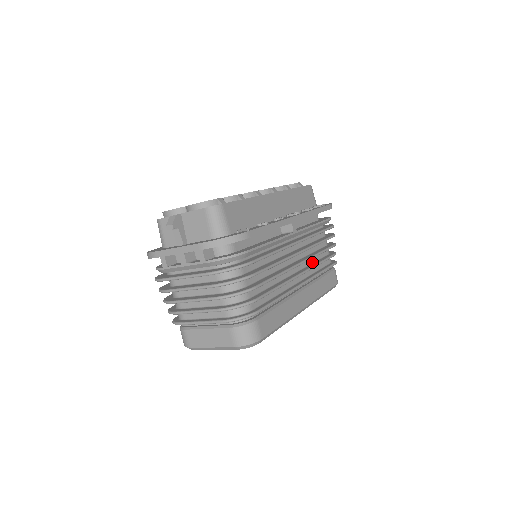
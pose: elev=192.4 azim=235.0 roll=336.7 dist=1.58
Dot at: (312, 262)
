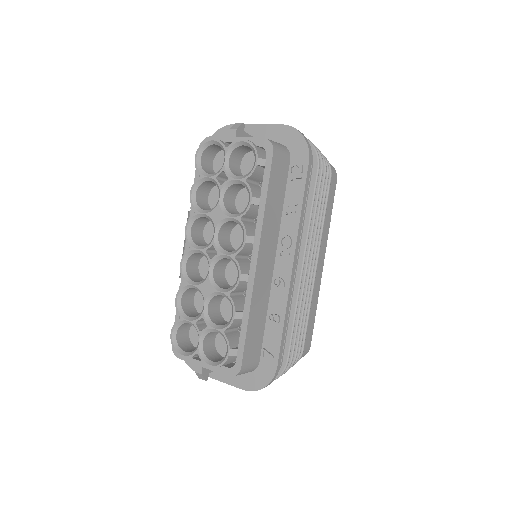
Dot at: occluded
